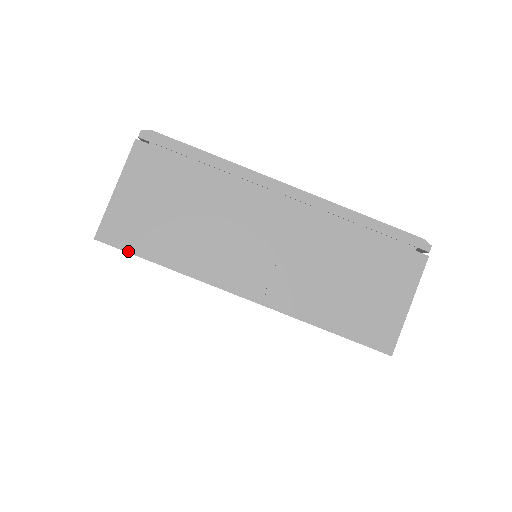
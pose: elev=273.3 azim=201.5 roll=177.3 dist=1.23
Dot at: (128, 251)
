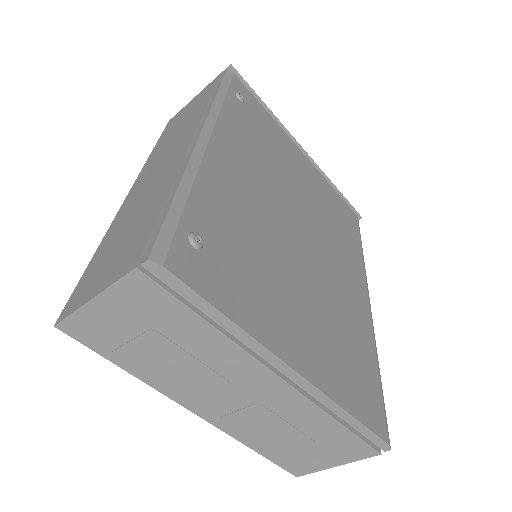
Dot at: (91, 348)
